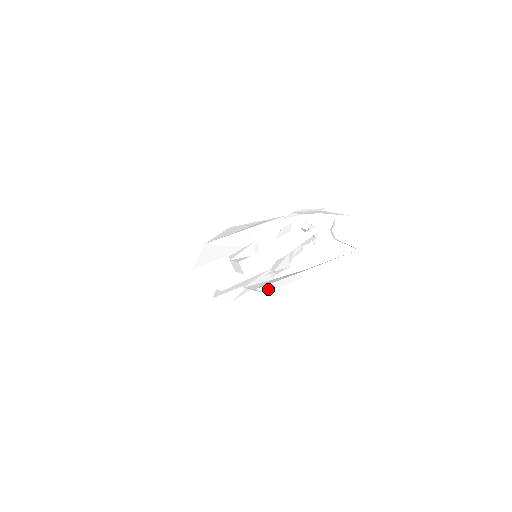
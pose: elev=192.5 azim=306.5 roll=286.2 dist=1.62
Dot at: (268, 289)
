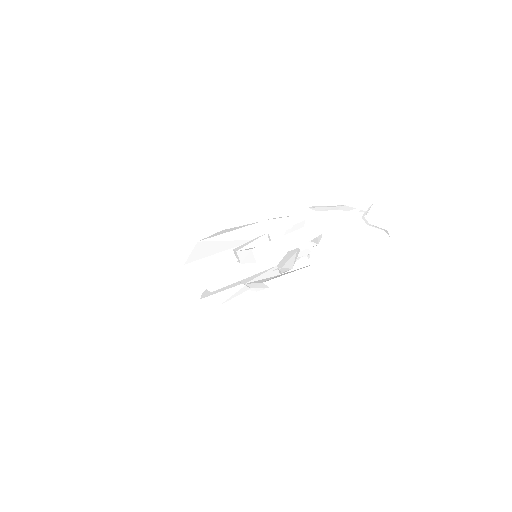
Dot at: (277, 283)
